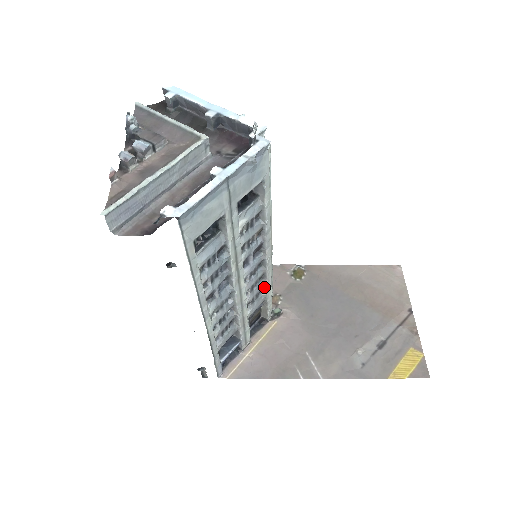
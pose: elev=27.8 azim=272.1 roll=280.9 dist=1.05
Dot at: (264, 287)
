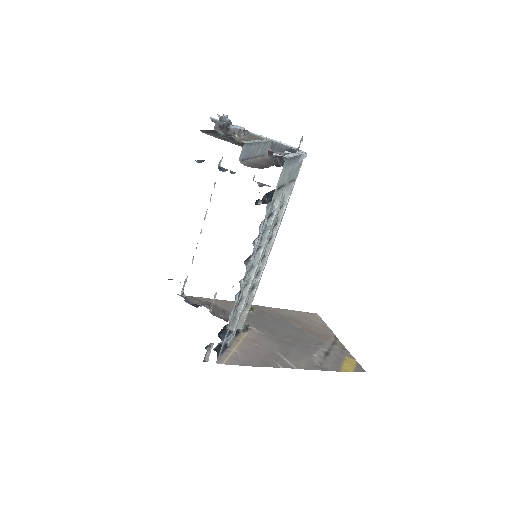
Dot at: (254, 287)
